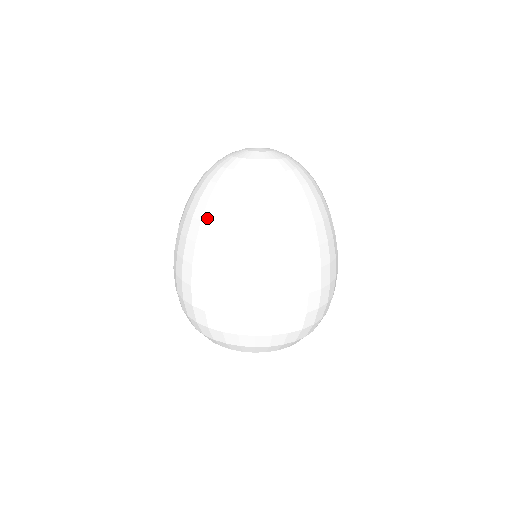
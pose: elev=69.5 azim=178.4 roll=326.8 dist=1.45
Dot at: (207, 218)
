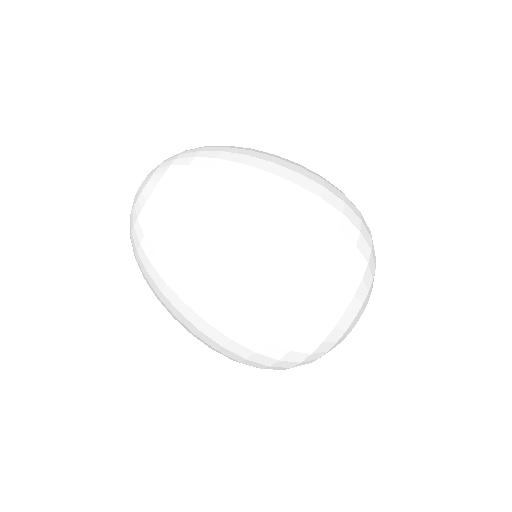
Dot at: (166, 275)
